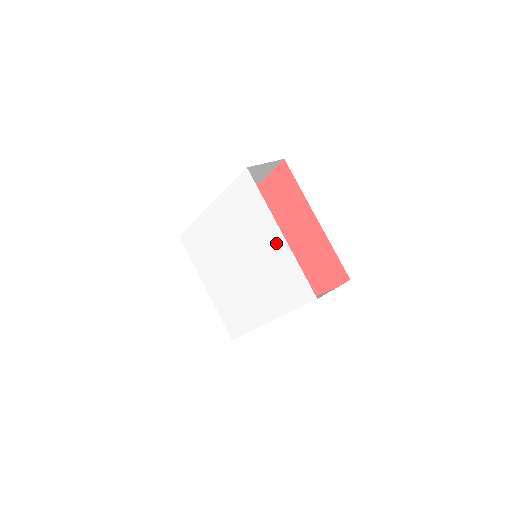
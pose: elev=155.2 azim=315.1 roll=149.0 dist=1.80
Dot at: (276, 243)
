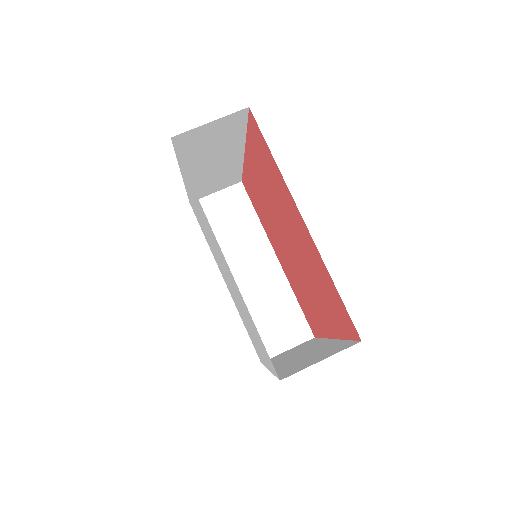
Dot at: (260, 353)
